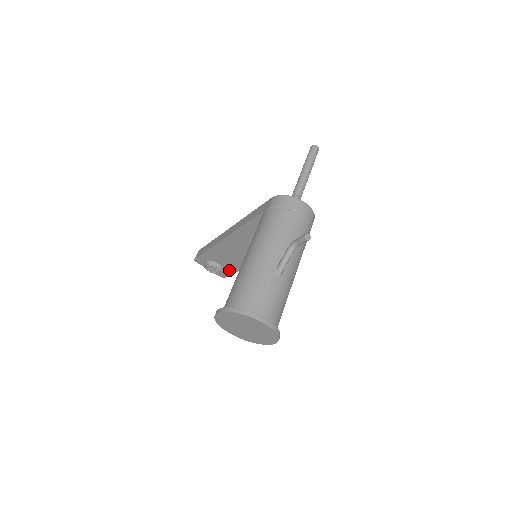
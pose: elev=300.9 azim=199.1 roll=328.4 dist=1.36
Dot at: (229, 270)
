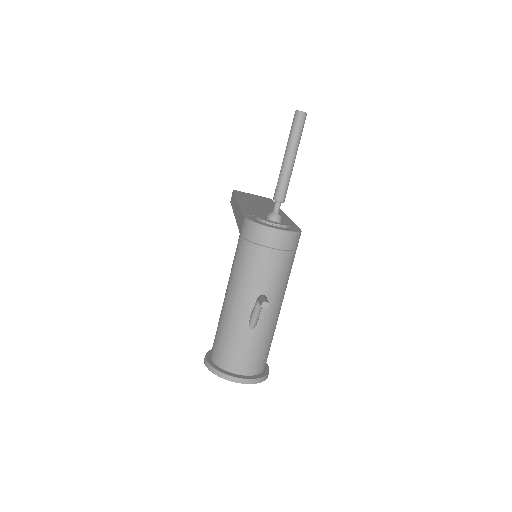
Dot at: occluded
